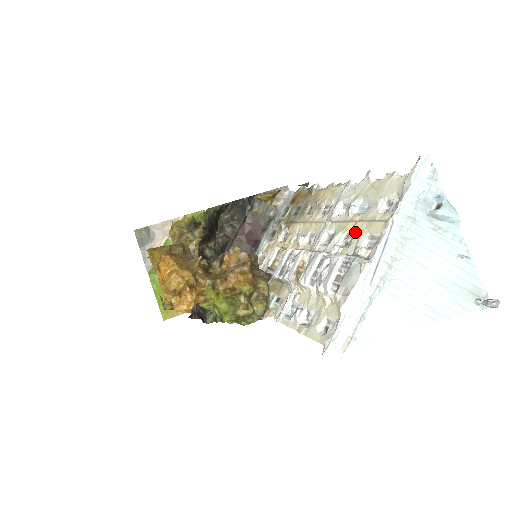
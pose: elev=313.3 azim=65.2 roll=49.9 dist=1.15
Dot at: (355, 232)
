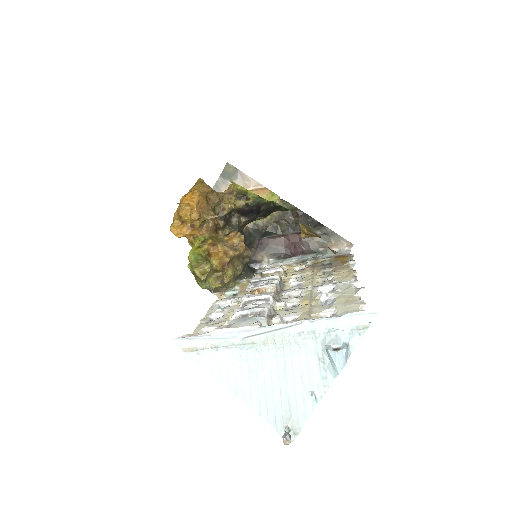
Dot at: (300, 308)
